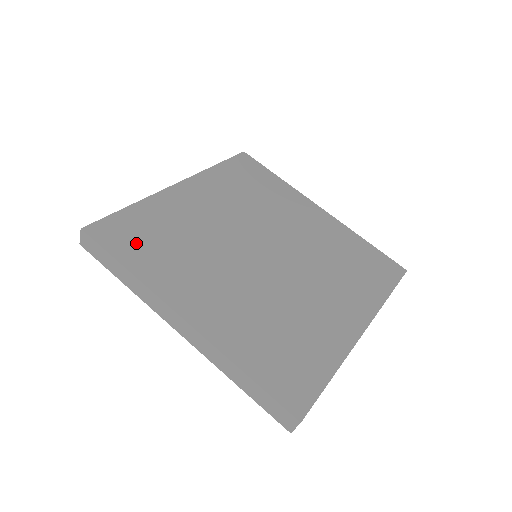
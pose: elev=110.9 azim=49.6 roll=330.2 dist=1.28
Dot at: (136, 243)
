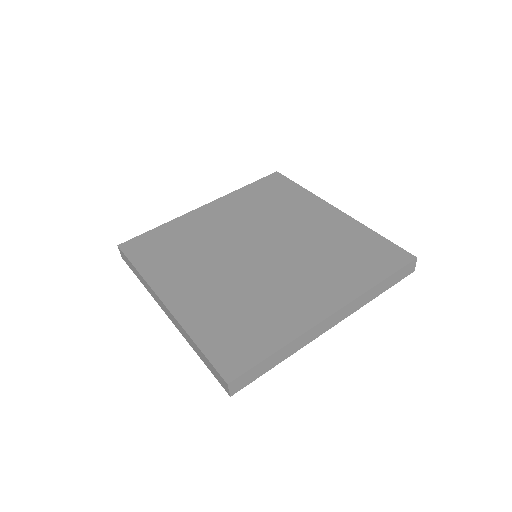
Dot at: (152, 252)
